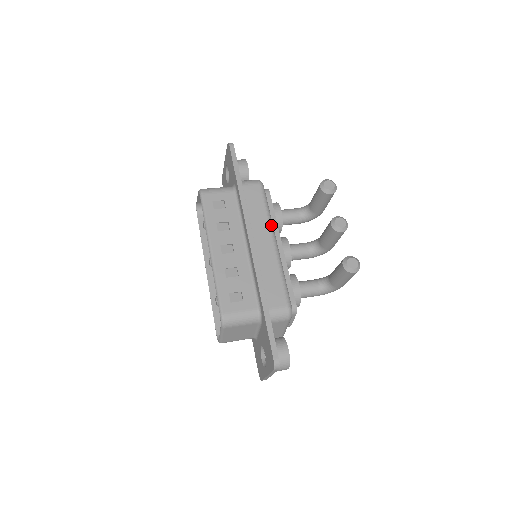
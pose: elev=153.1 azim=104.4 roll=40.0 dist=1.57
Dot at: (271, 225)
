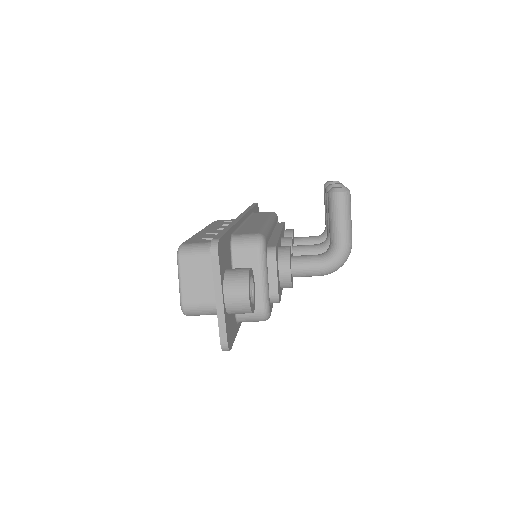
Dot at: (270, 218)
